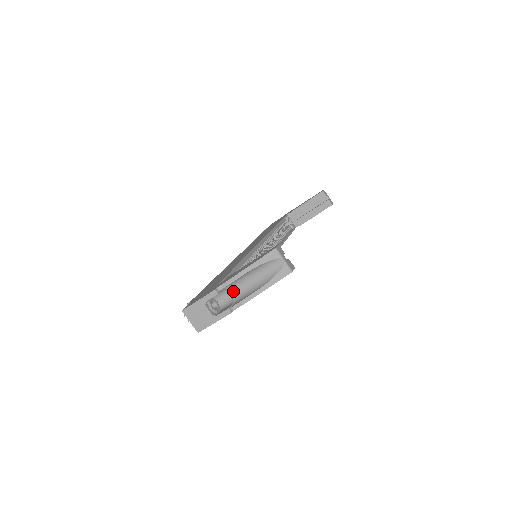
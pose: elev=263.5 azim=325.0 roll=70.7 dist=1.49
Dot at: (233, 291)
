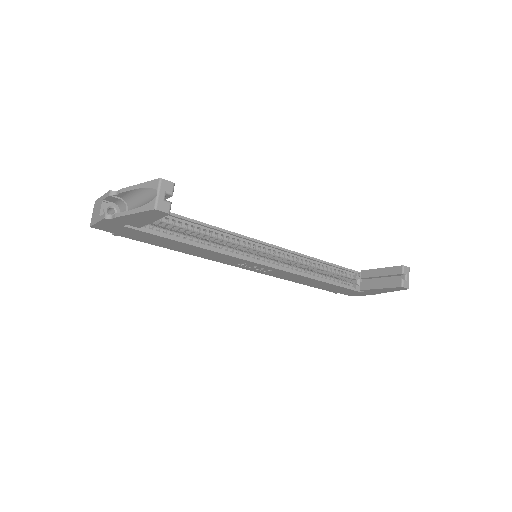
Dot at: (129, 209)
